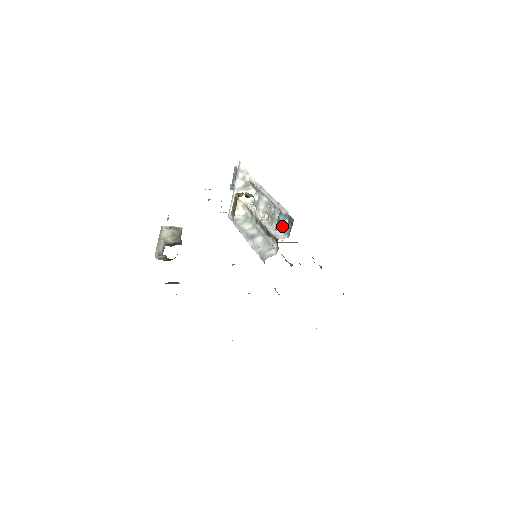
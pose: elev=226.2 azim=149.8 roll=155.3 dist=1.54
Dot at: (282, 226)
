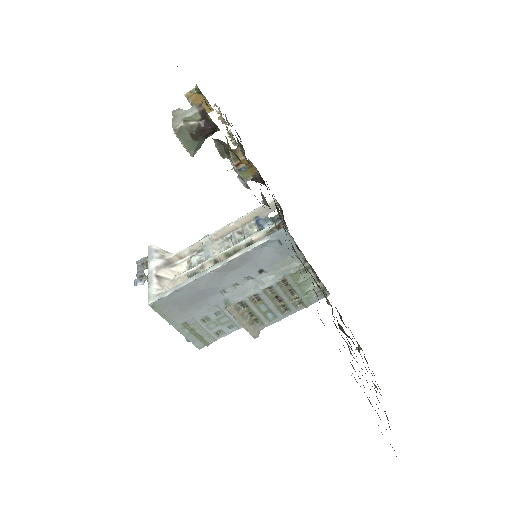
Dot at: occluded
